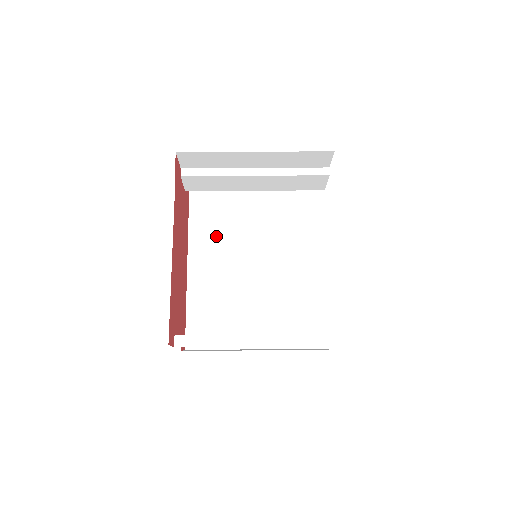
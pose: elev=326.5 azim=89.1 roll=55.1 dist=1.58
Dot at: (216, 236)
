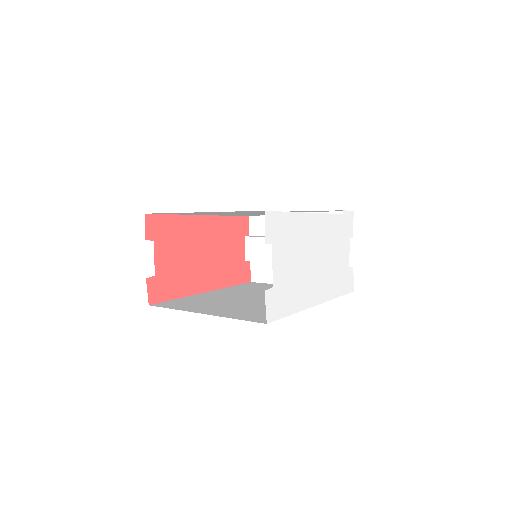
Dot at: (245, 290)
